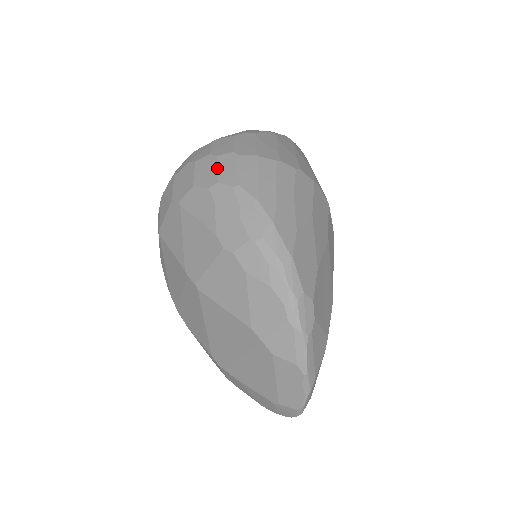
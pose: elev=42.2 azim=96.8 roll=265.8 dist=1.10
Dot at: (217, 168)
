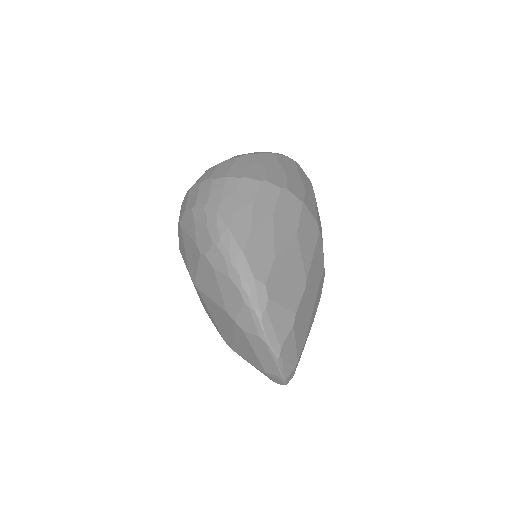
Dot at: (198, 193)
